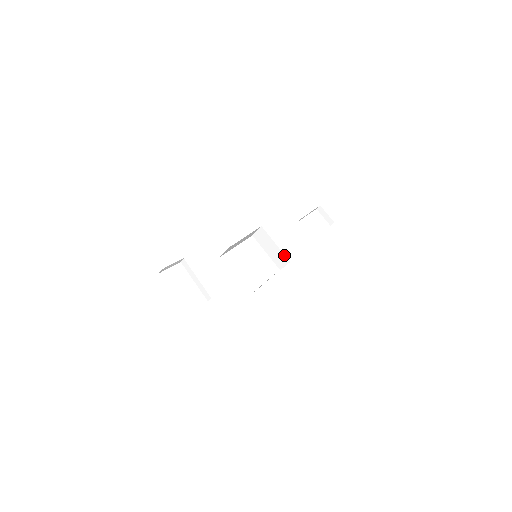
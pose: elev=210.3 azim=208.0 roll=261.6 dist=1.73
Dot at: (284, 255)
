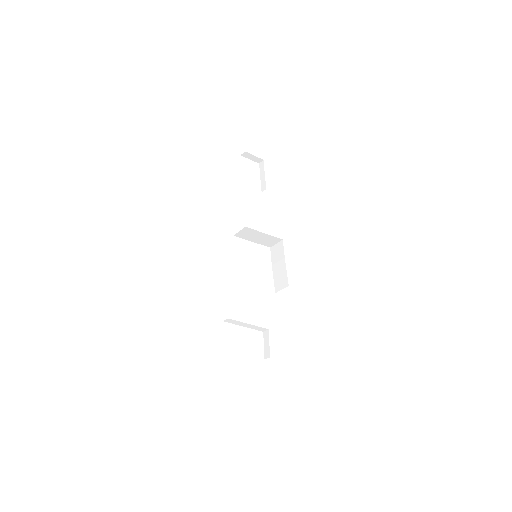
Dot at: (275, 237)
